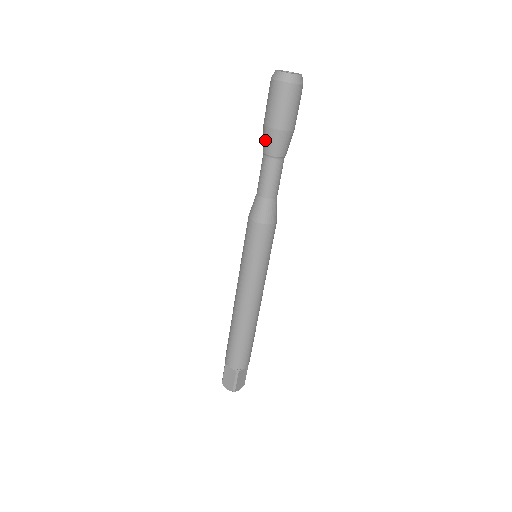
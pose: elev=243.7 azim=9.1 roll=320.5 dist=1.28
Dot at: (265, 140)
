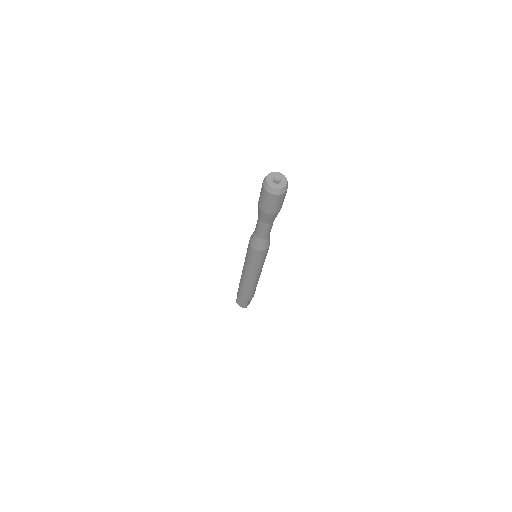
Dot at: (260, 215)
